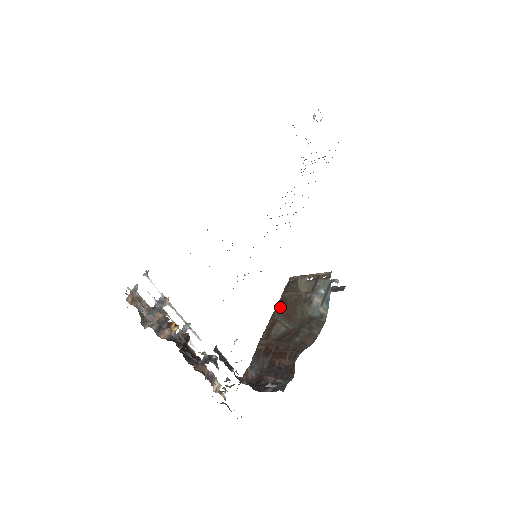
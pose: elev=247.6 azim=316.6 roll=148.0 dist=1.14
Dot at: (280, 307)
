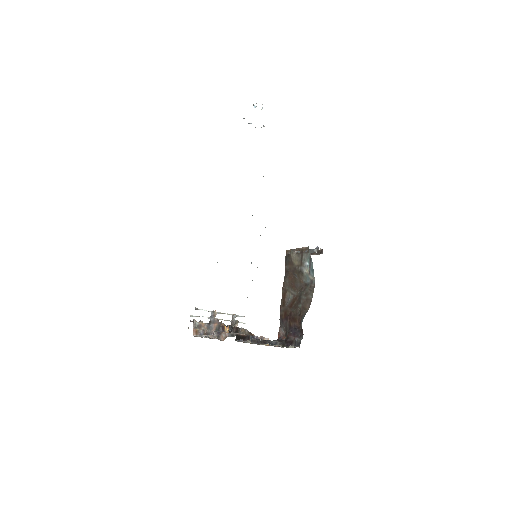
Dot at: (286, 279)
